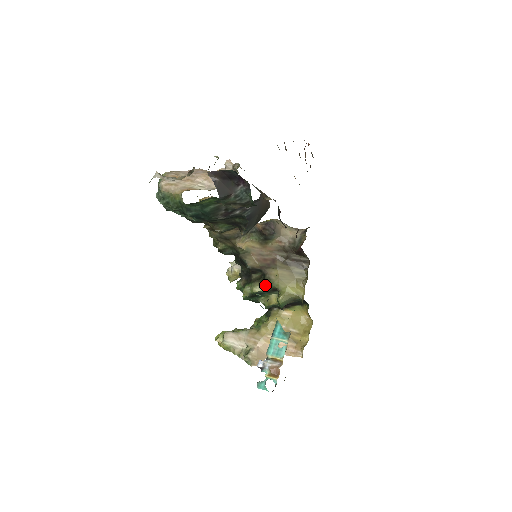
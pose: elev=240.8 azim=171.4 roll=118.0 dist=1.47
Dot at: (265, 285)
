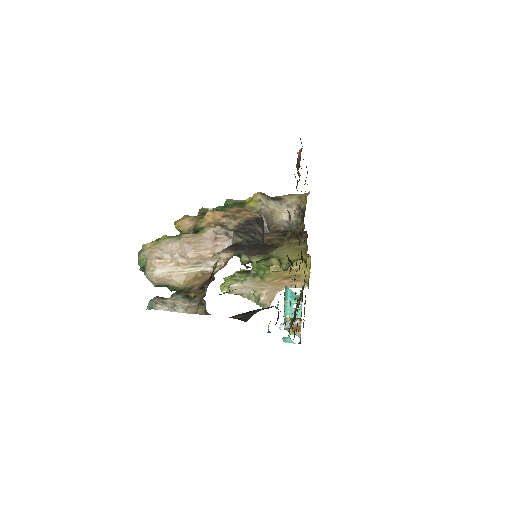
Dot at: (264, 257)
